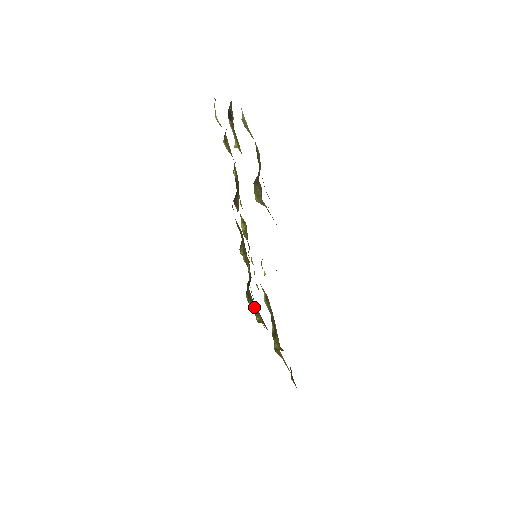
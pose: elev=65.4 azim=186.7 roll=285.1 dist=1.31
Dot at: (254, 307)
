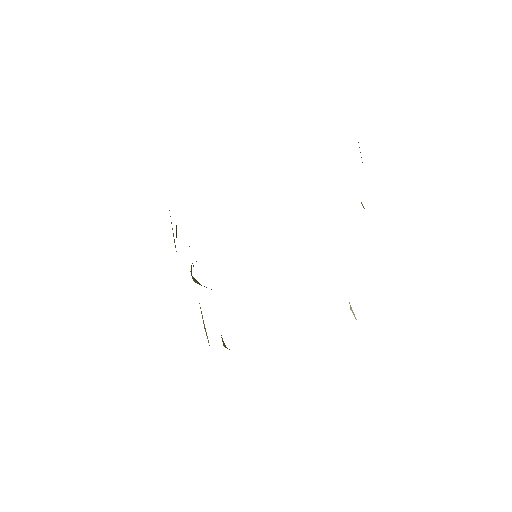
Dot at: occluded
